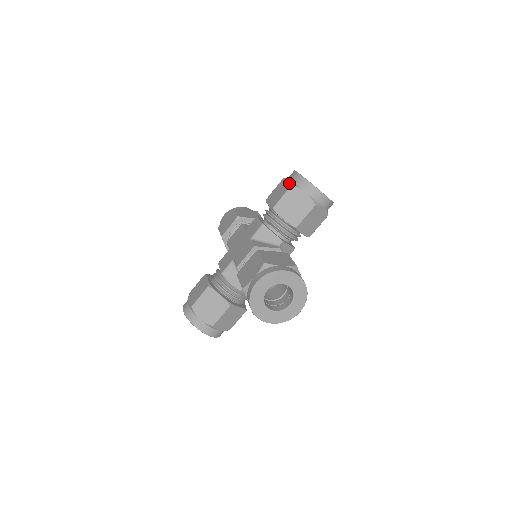
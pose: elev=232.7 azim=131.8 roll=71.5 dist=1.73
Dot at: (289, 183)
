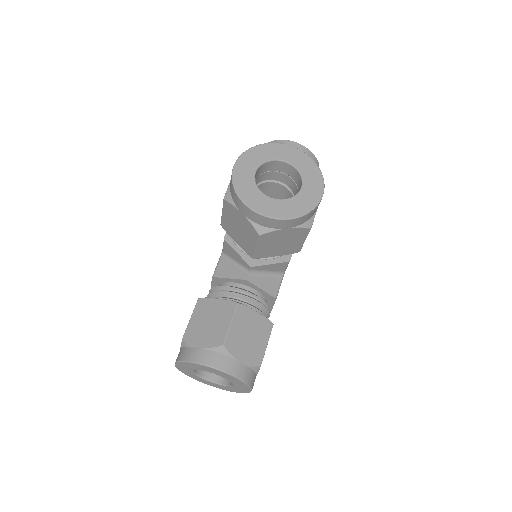
Dot at: occluded
